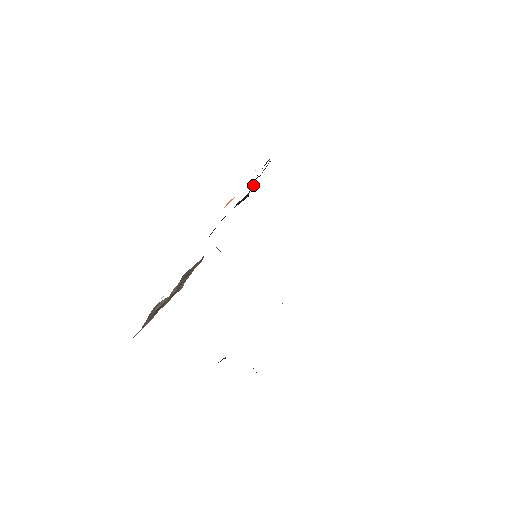
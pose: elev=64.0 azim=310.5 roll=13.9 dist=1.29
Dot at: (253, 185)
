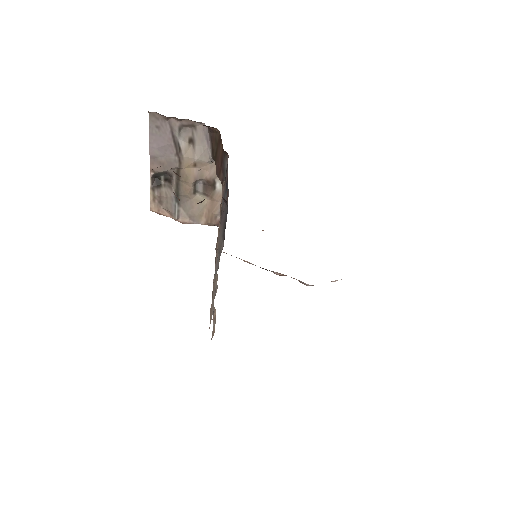
Dot at: occluded
